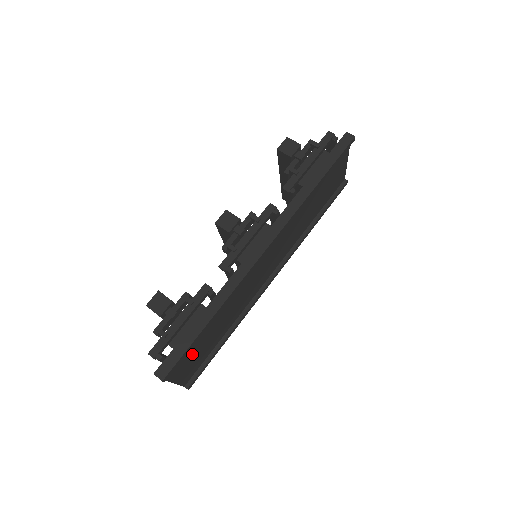
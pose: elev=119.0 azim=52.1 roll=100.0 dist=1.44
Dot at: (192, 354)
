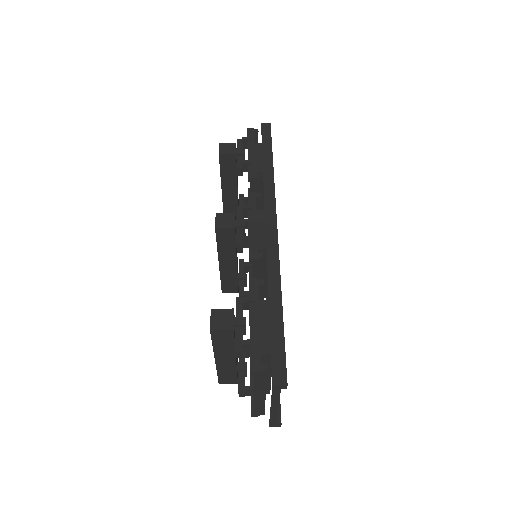
Dot at: occluded
